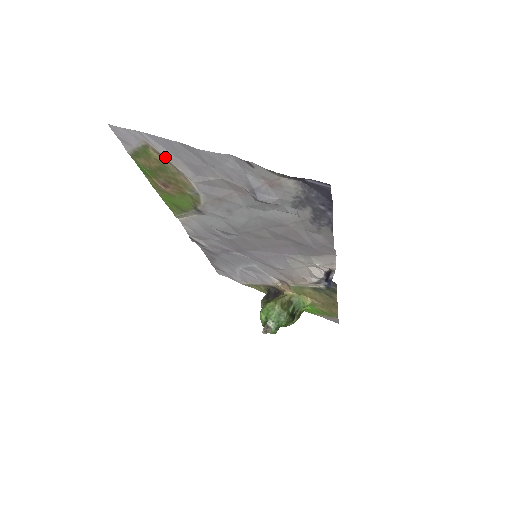
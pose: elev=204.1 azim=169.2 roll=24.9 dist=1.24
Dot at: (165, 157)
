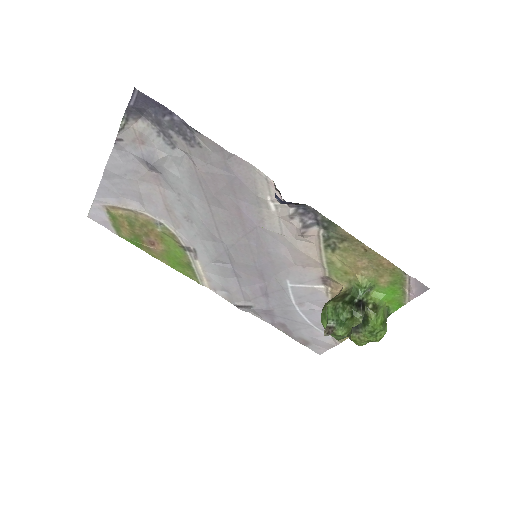
Dot at: (117, 206)
